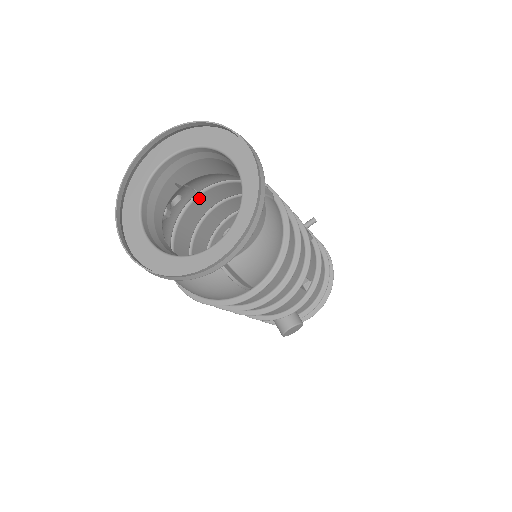
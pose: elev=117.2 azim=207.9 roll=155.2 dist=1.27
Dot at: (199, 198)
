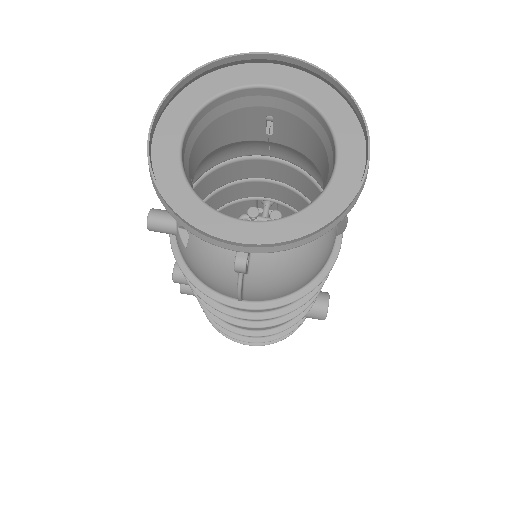
Dot at: occluded
